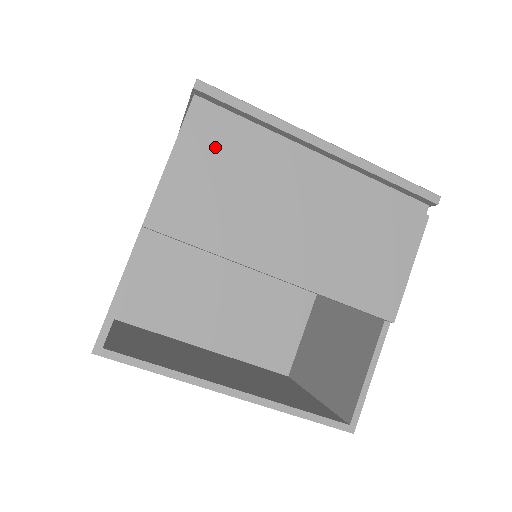
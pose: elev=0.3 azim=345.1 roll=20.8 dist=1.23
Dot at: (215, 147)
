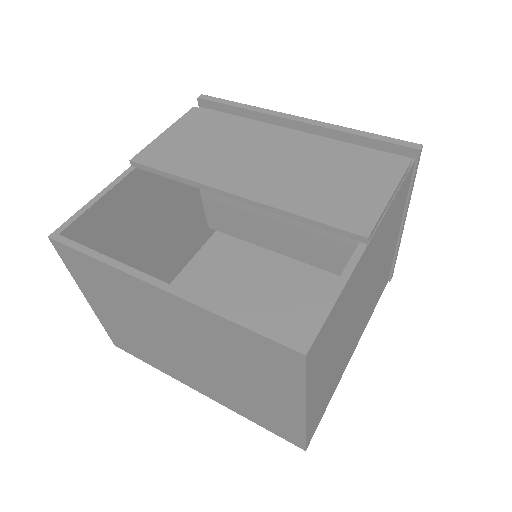
Dot at: (204, 124)
